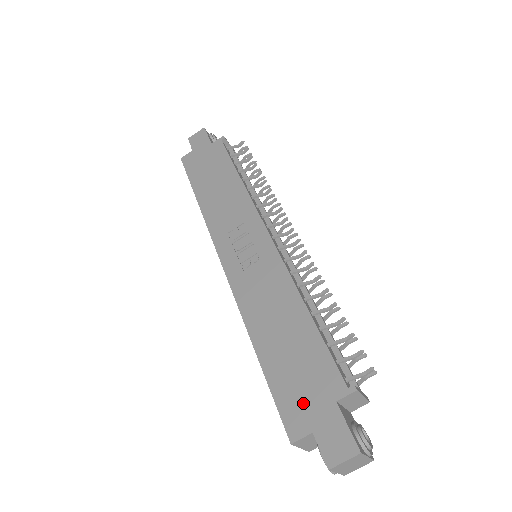
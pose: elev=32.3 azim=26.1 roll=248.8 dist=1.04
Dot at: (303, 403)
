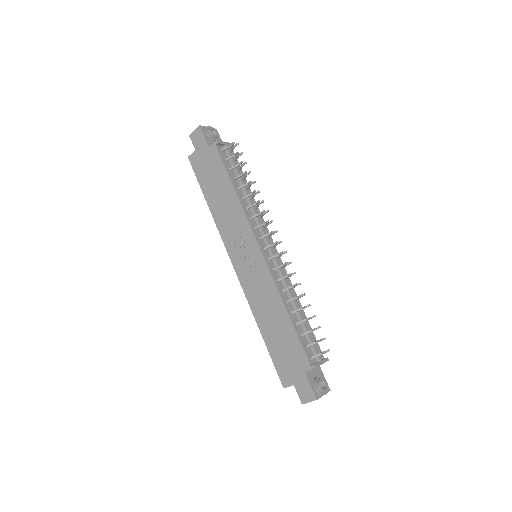
Dot at: (288, 369)
